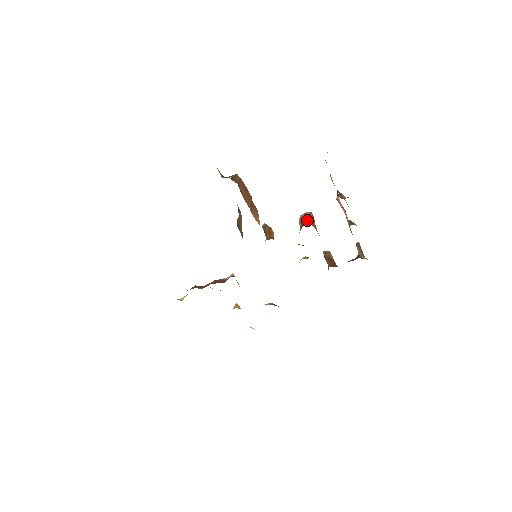
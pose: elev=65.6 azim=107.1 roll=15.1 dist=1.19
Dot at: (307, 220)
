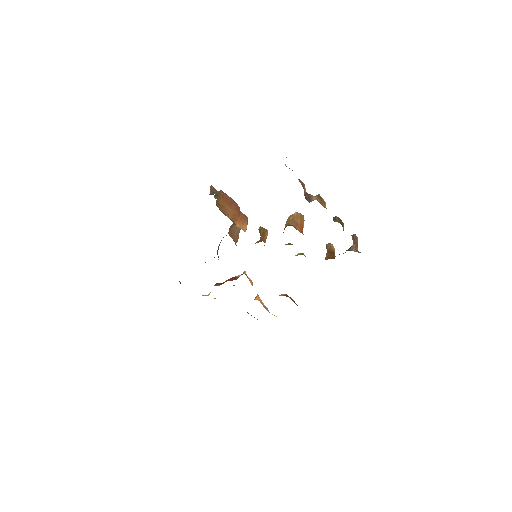
Dot at: (292, 221)
